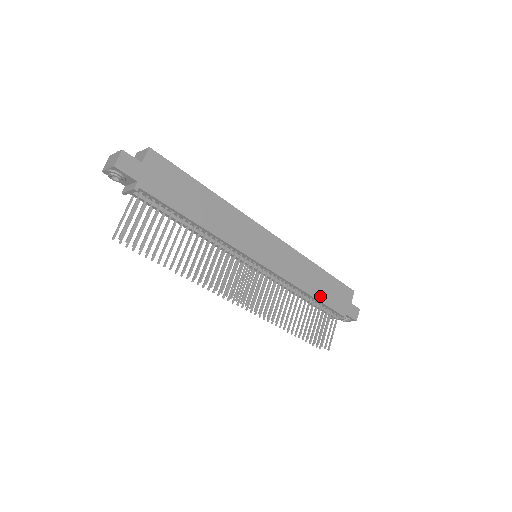
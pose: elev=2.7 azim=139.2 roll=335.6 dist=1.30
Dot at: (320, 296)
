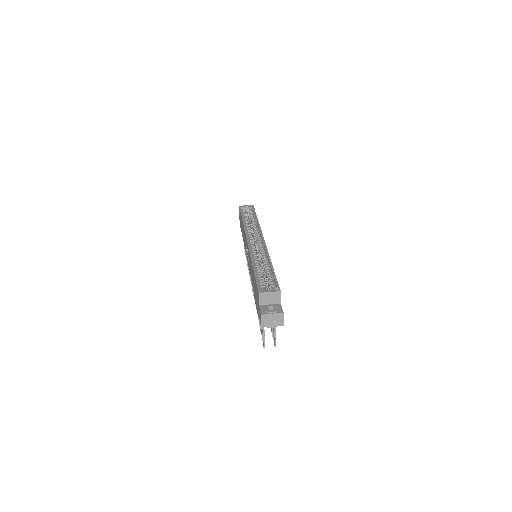
Dot at: occluded
